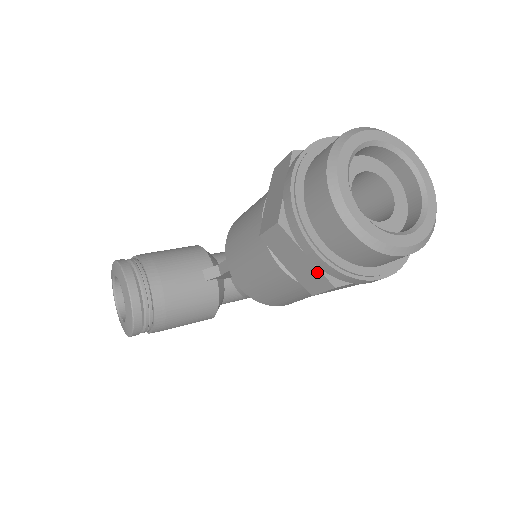
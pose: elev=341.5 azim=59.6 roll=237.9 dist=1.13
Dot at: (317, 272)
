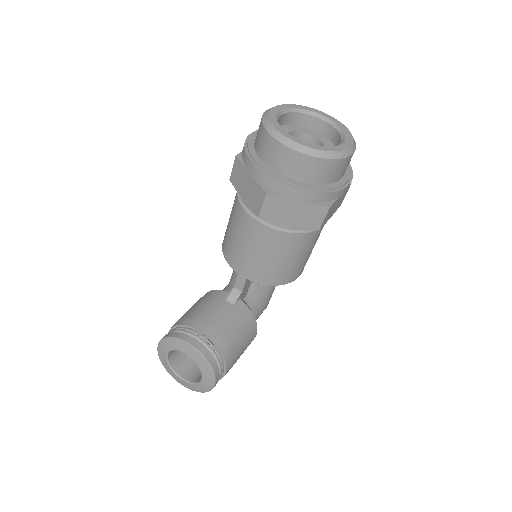
Dot at: (312, 207)
